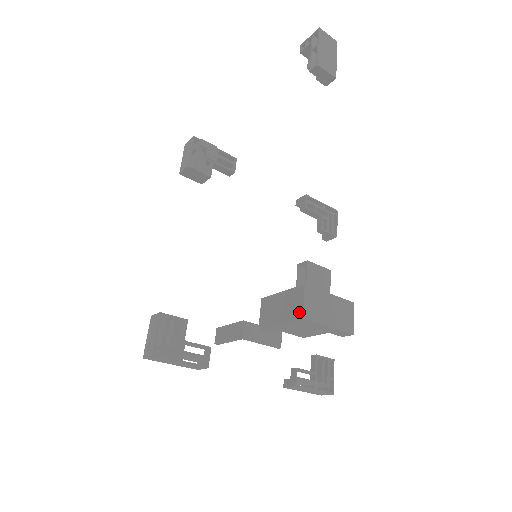
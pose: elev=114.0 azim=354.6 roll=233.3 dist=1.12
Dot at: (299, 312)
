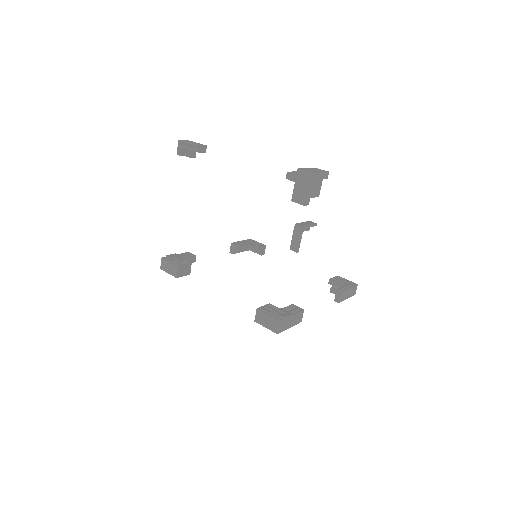
Dot at: (308, 174)
